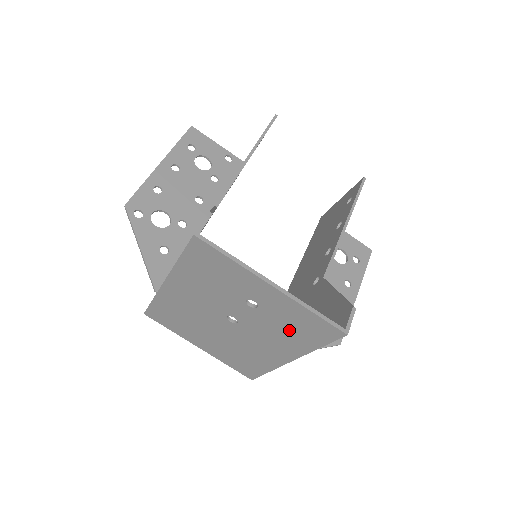
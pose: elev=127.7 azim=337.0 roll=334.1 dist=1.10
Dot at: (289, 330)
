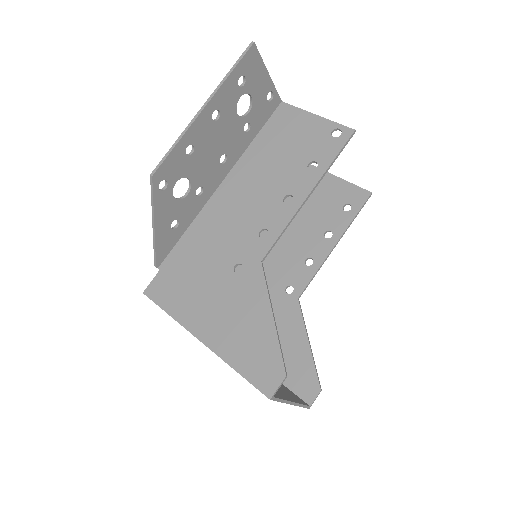
Dot at: occluded
